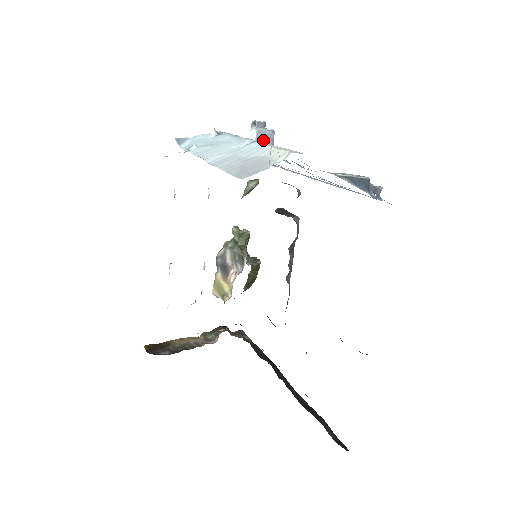
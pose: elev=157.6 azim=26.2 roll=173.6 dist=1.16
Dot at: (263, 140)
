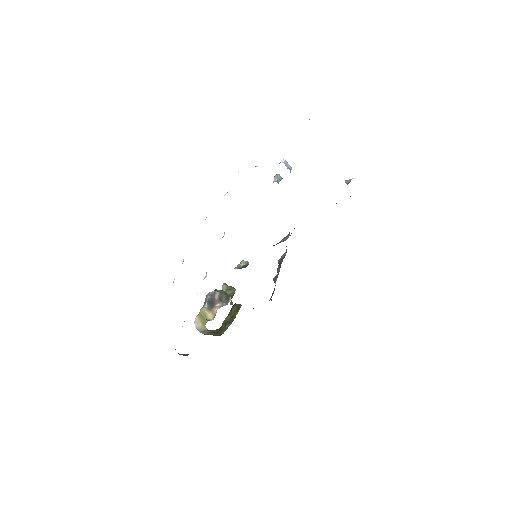
Dot at: (287, 166)
